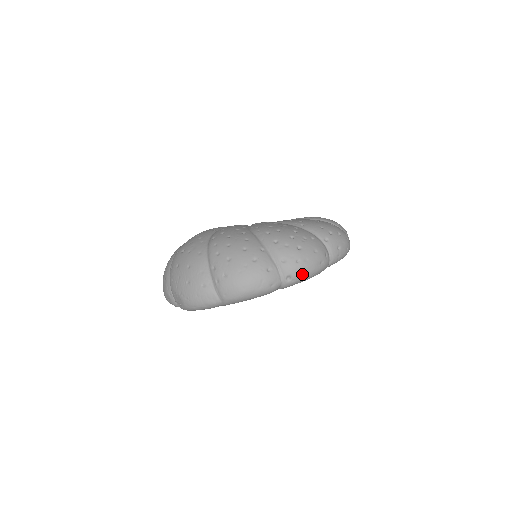
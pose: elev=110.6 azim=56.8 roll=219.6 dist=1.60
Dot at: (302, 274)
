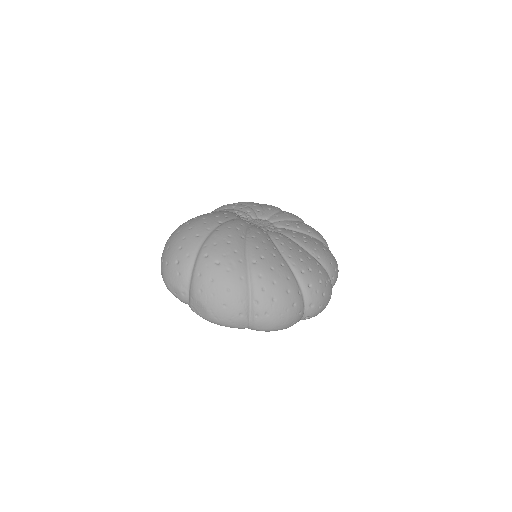
Dot at: (316, 315)
